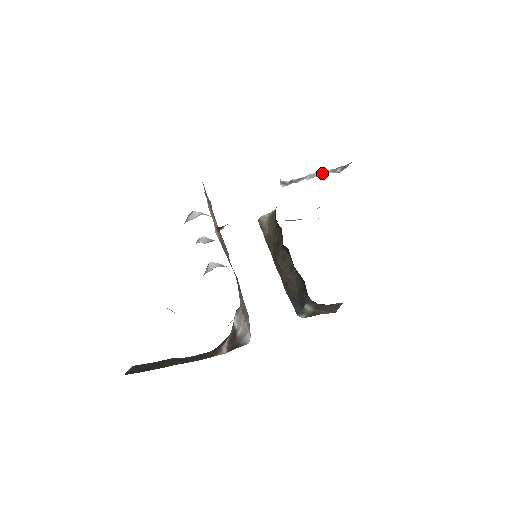
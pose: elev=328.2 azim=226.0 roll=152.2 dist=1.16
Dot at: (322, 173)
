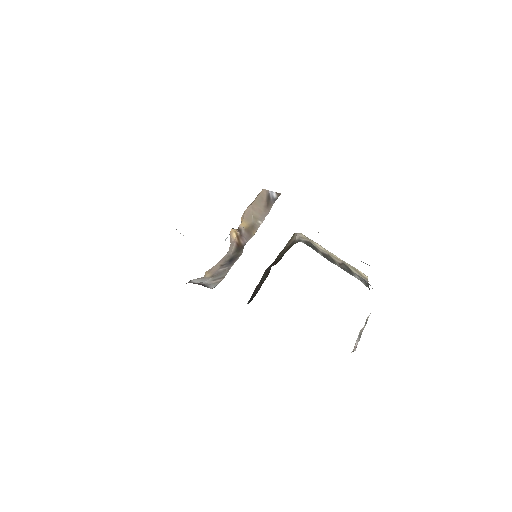
Dot at: occluded
